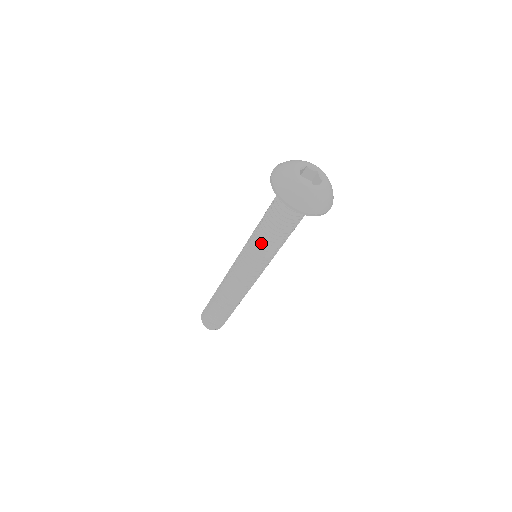
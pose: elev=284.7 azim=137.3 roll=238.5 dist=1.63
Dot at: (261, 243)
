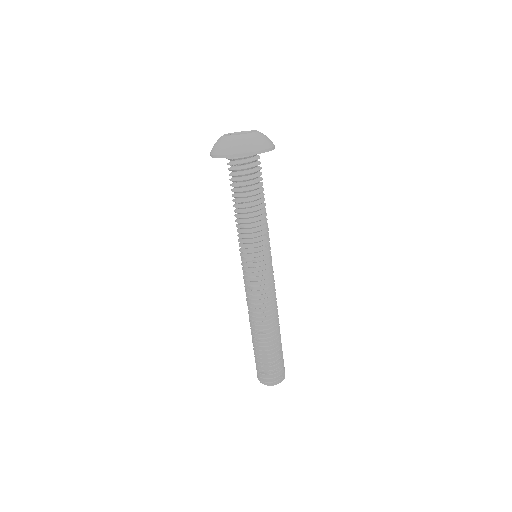
Dot at: (239, 227)
